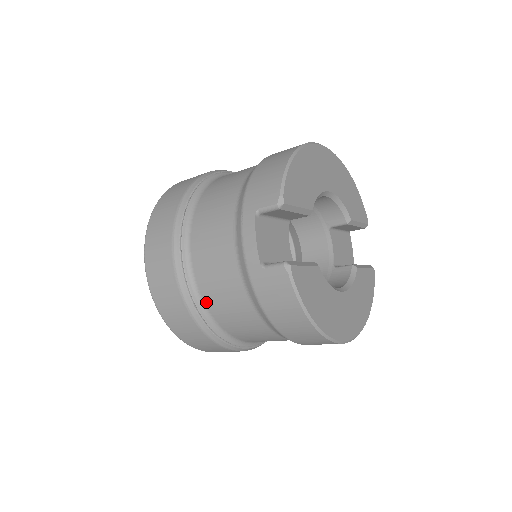
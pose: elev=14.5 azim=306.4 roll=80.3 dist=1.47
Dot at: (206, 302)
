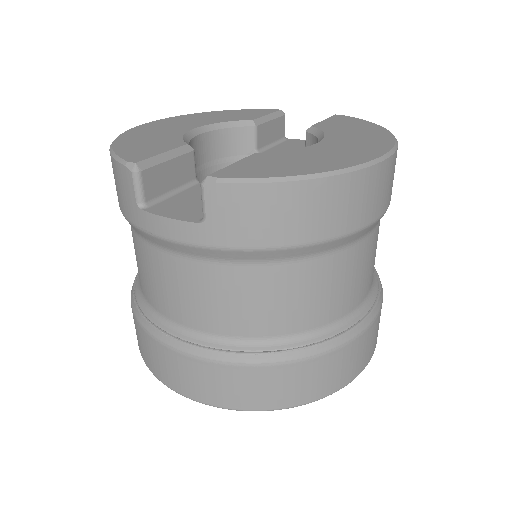
Dot at: (255, 335)
